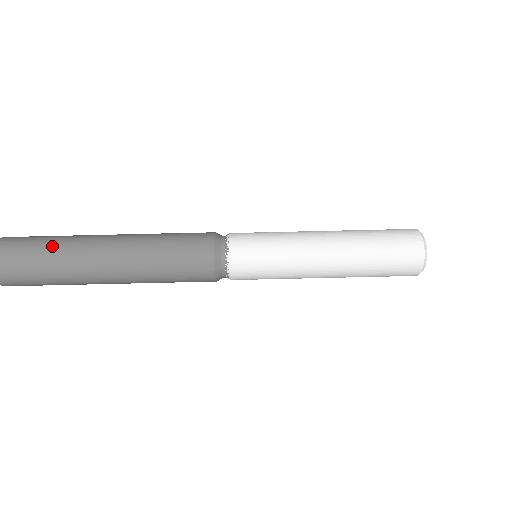
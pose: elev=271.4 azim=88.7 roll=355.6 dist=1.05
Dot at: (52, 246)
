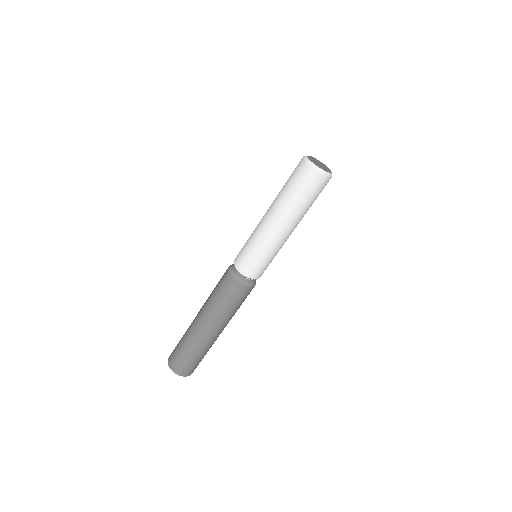
Dot at: (189, 350)
